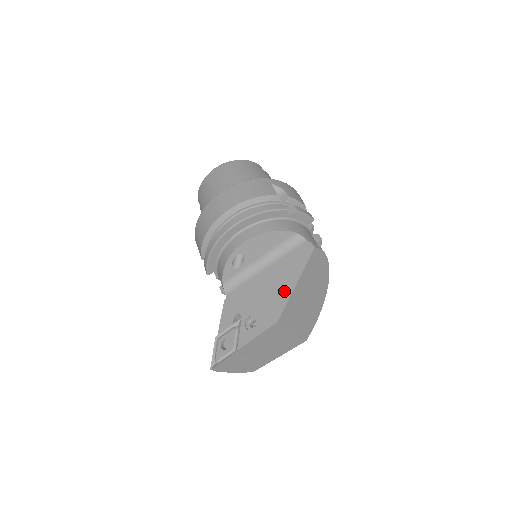
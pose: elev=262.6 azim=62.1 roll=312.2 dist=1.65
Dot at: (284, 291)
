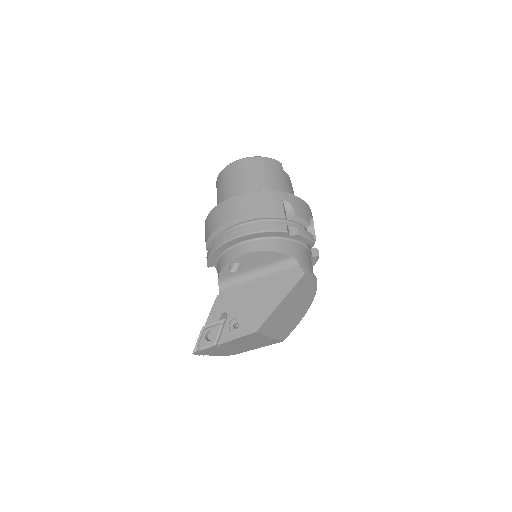
Dot at: (268, 306)
